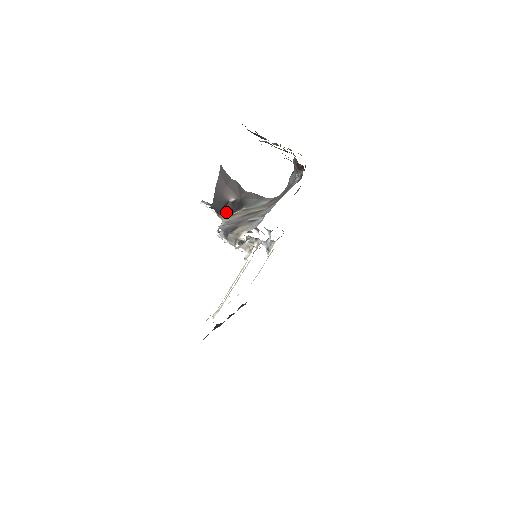
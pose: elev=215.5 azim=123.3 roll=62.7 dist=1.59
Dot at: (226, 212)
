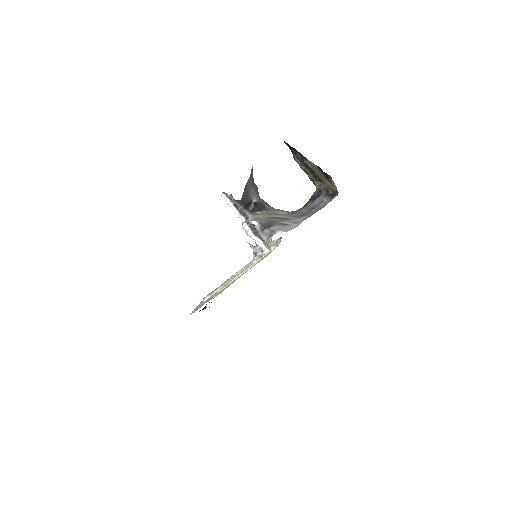
Dot at: (246, 209)
